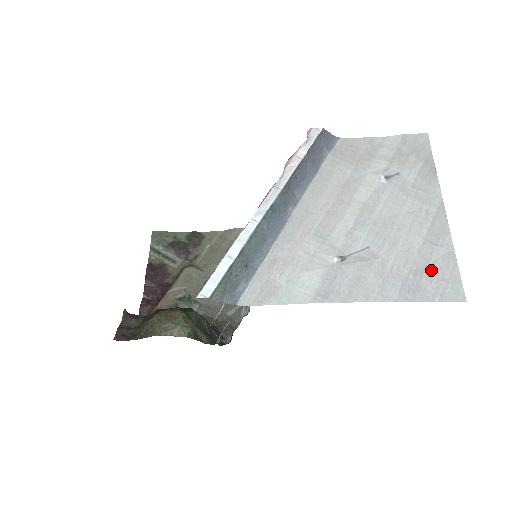
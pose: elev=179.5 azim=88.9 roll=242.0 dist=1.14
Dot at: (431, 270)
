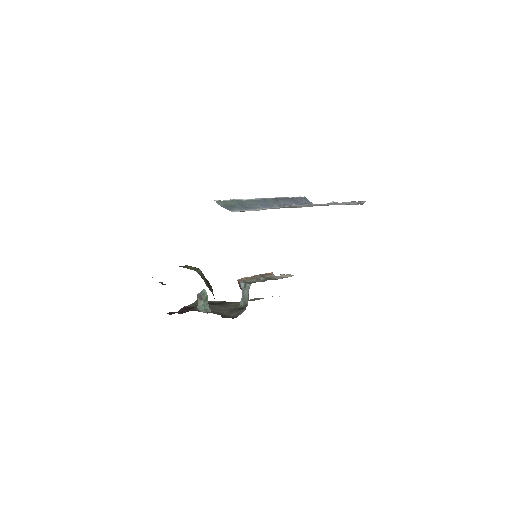
Dot at: occluded
